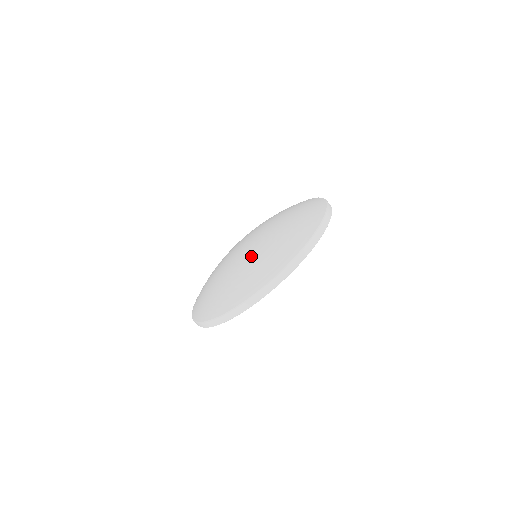
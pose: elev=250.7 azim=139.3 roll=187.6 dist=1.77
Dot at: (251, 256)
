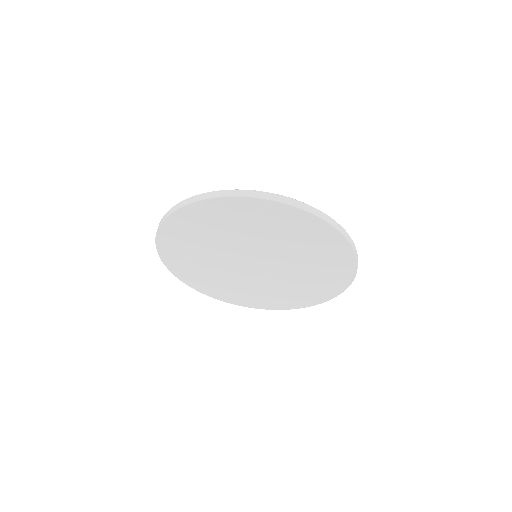
Dot at: occluded
